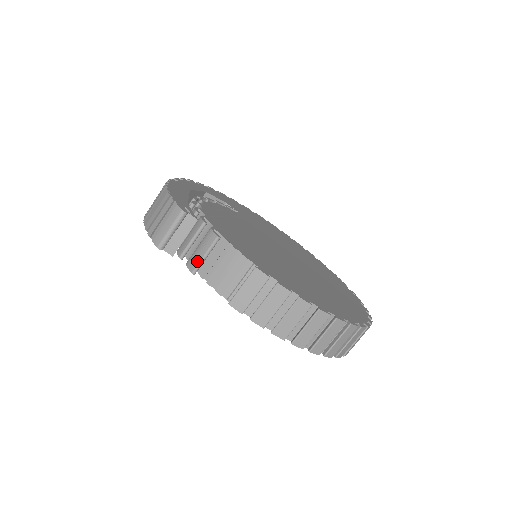
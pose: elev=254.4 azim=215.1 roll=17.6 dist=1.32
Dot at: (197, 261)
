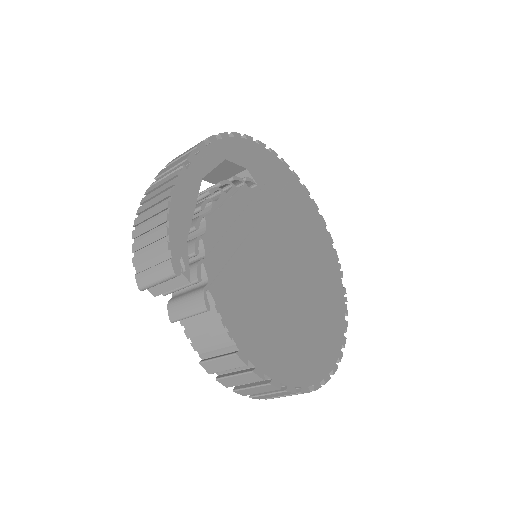
Dot at: (179, 315)
